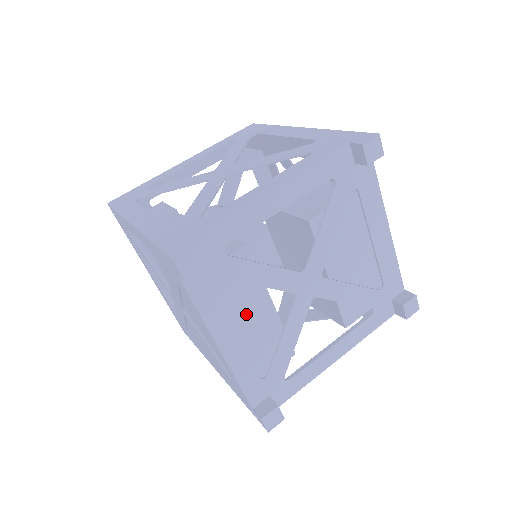
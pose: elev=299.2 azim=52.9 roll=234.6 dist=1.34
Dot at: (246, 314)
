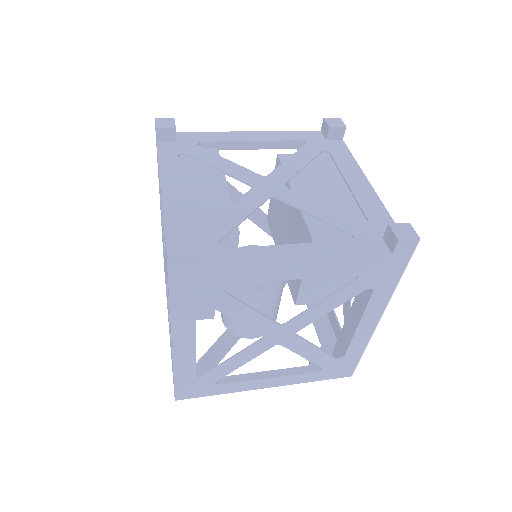
Dot at: (198, 182)
